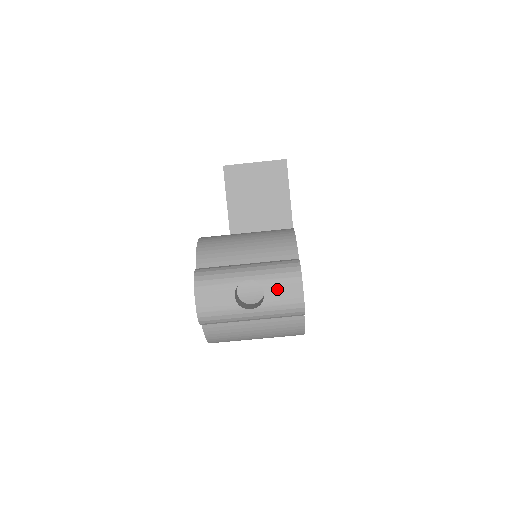
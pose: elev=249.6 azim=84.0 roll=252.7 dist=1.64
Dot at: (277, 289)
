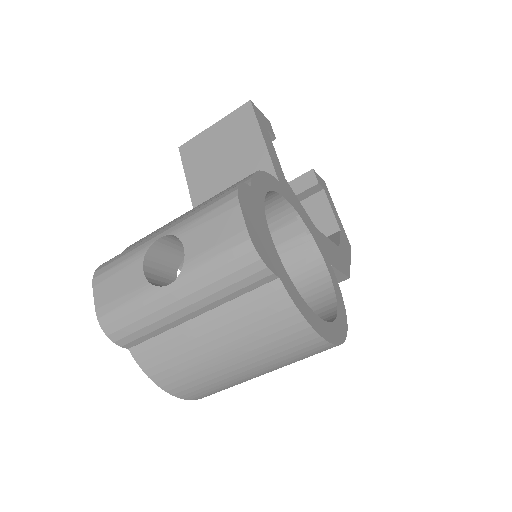
Dot at: (202, 233)
